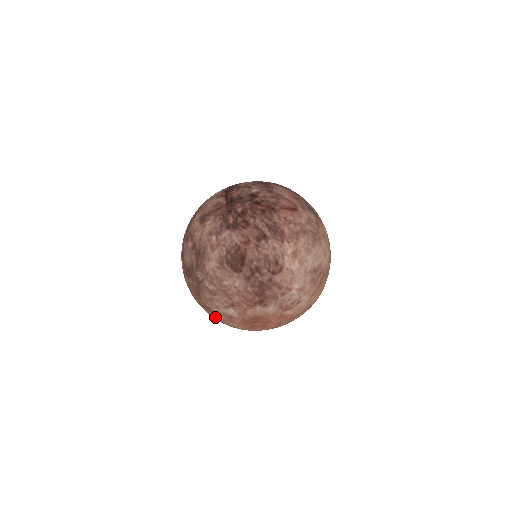
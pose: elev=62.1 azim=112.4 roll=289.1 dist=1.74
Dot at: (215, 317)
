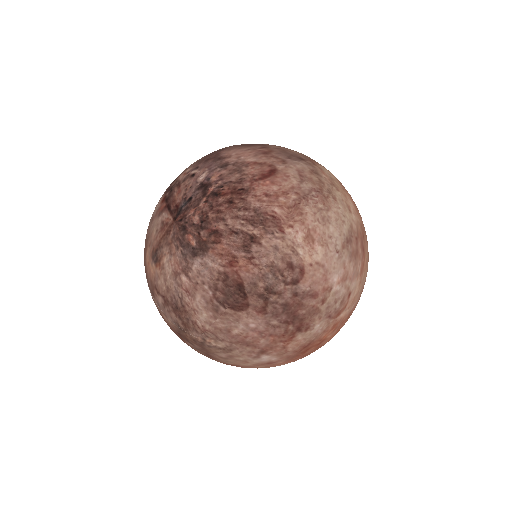
Dot at: occluded
